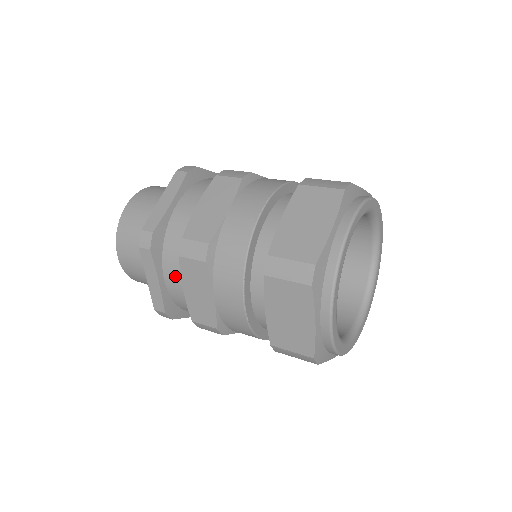
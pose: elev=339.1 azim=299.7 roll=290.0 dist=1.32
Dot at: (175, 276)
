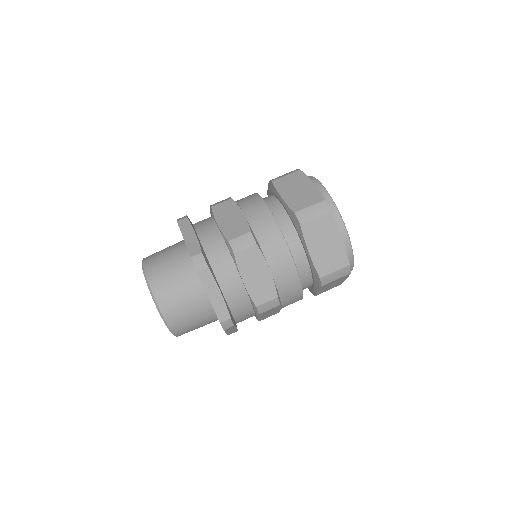
Dot at: occluded
